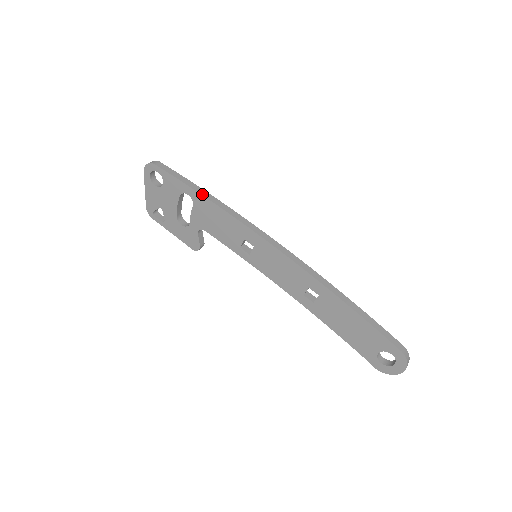
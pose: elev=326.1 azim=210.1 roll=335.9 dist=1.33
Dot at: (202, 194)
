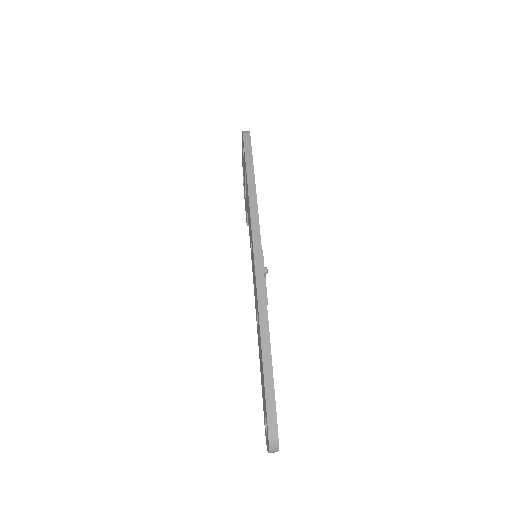
Dot at: (248, 176)
